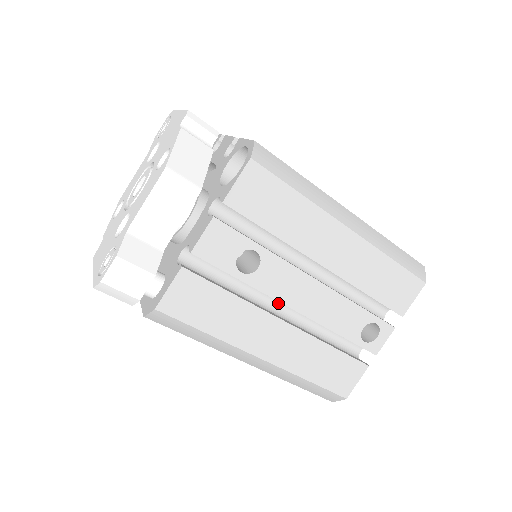
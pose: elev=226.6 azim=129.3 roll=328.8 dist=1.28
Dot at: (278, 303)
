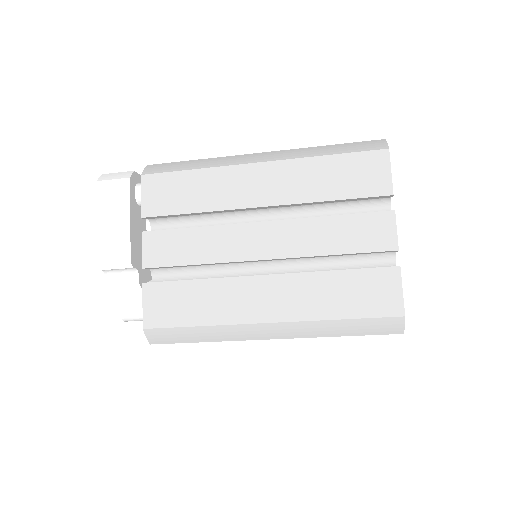
Dot at: occluded
